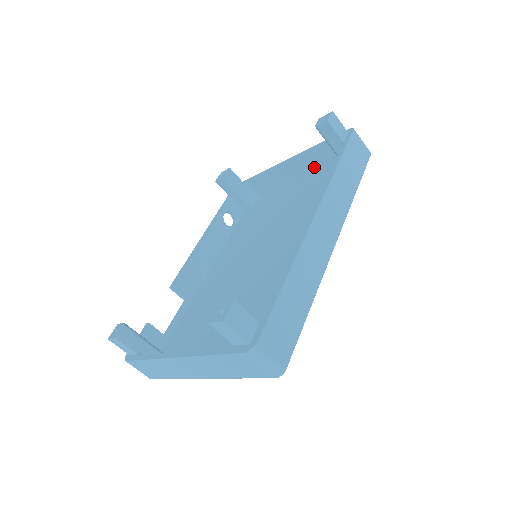
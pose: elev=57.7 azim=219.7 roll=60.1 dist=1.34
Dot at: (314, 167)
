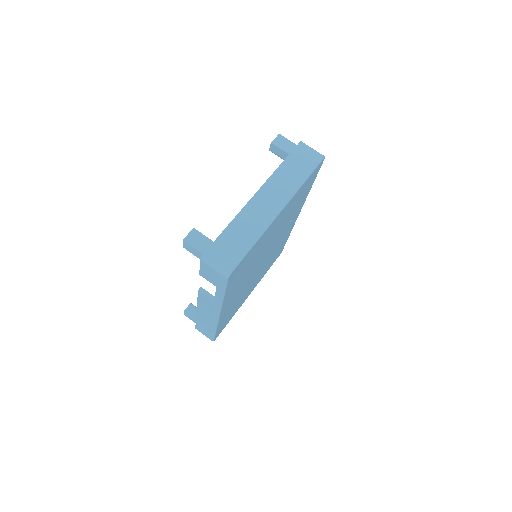
Dot at: occluded
